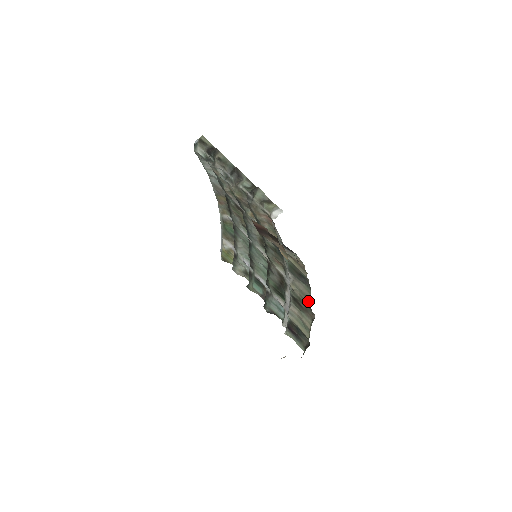
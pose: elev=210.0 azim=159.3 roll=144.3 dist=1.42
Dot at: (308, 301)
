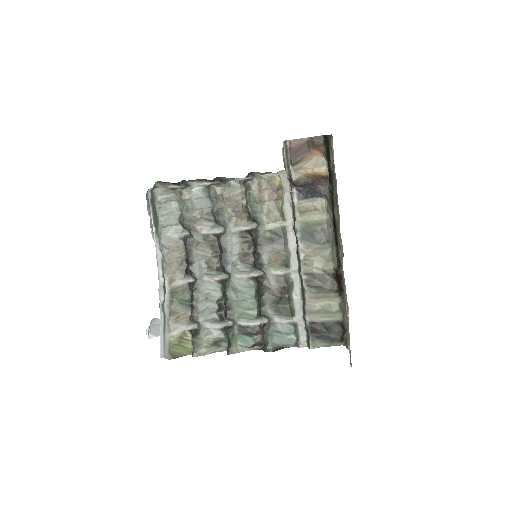
Dot at: (328, 263)
